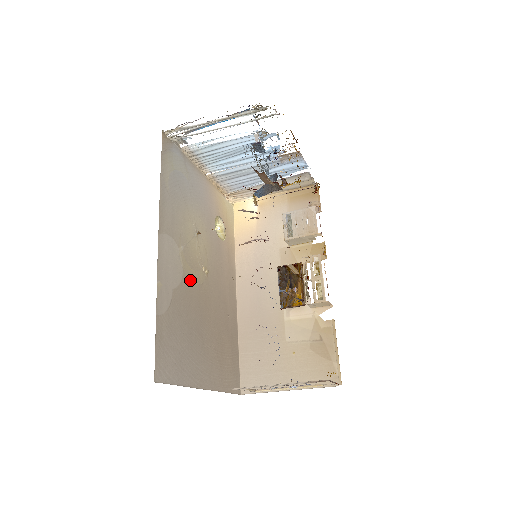
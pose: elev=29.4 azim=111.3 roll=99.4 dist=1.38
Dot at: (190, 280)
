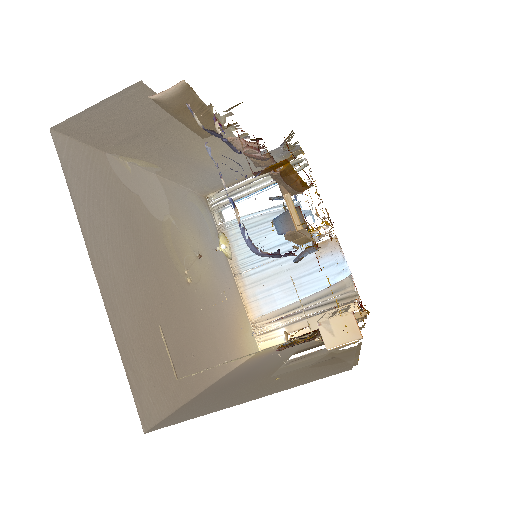
Dot at: (164, 238)
